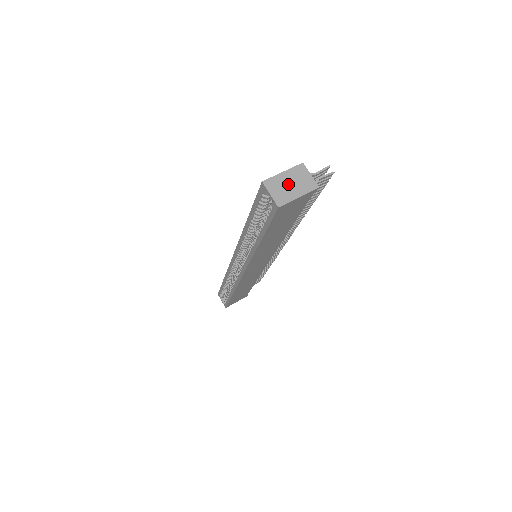
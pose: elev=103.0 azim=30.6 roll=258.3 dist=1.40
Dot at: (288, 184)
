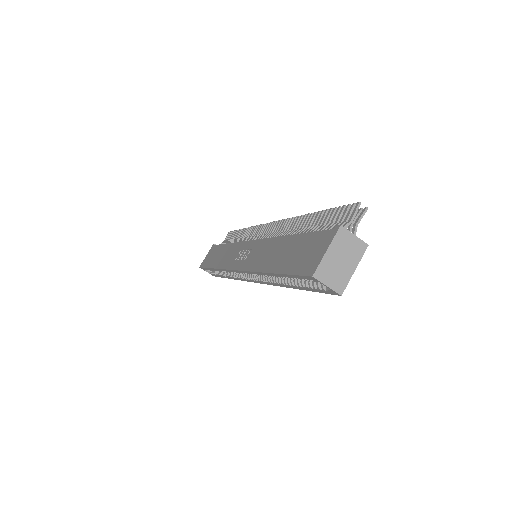
Dot at: (338, 262)
